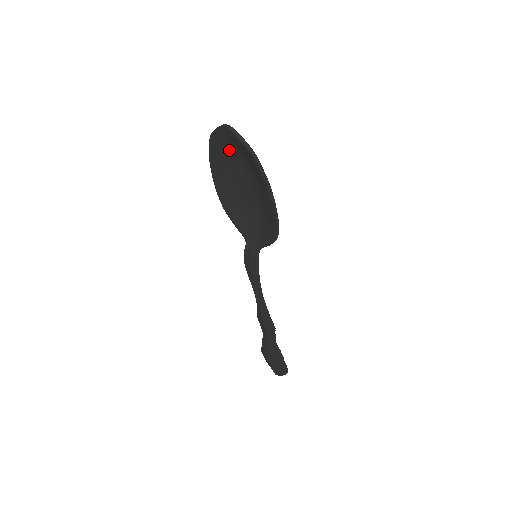
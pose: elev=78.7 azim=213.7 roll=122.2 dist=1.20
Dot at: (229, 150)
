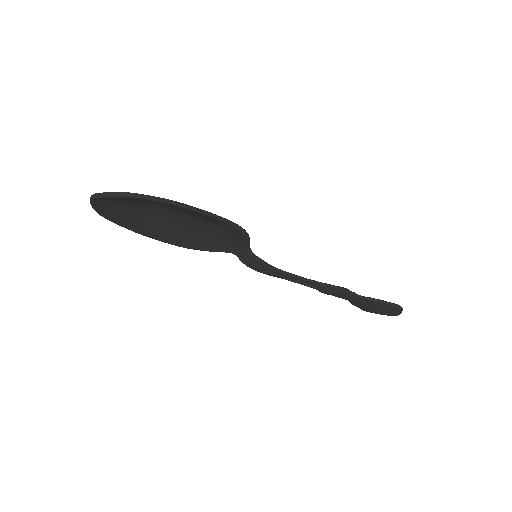
Dot at: (125, 209)
